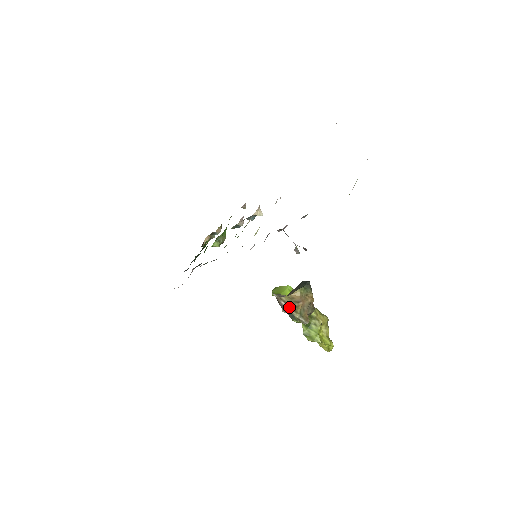
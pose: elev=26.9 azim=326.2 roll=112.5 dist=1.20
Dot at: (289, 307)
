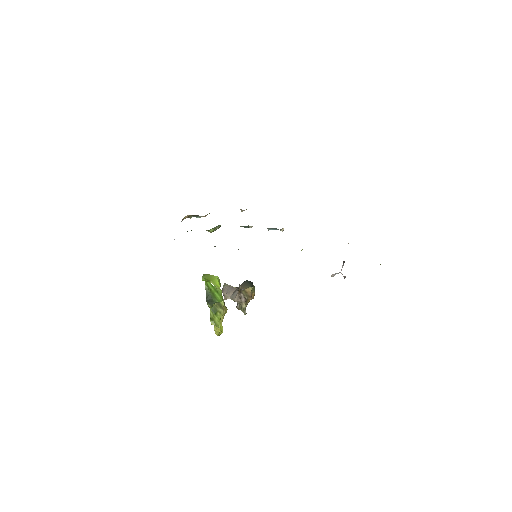
Dot at: (244, 299)
